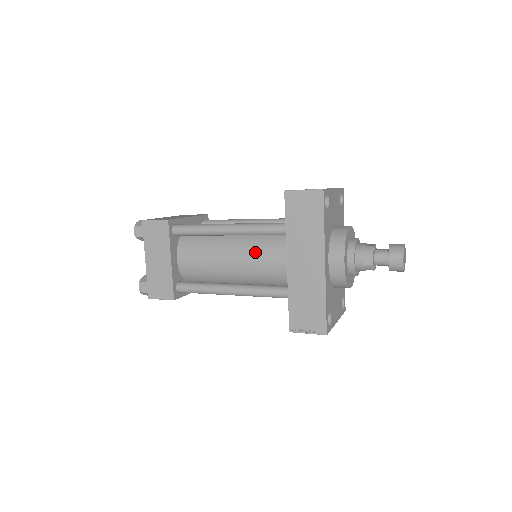
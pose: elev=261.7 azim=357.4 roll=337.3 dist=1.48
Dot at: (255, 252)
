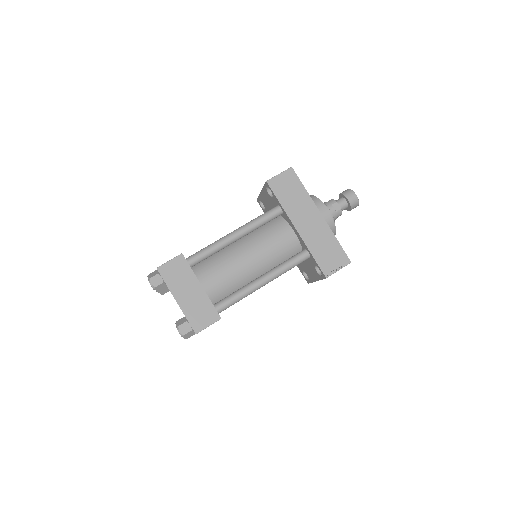
Dot at: (264, 241)
